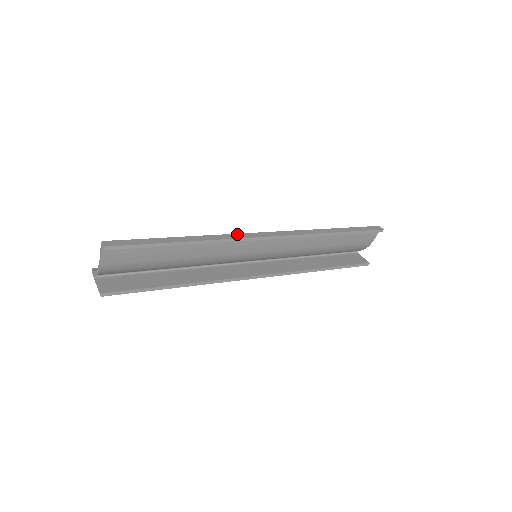
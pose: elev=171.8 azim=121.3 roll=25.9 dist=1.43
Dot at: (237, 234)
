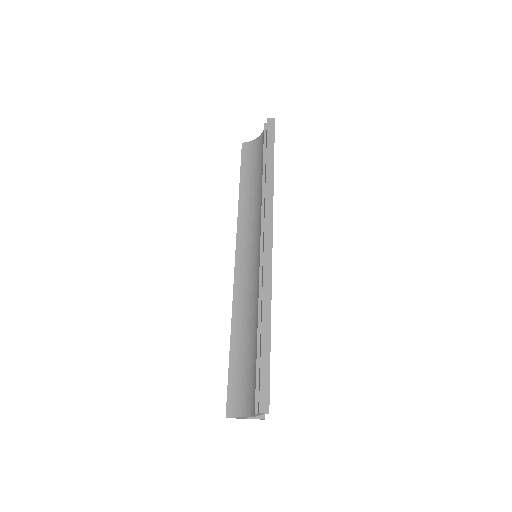
Dot at: (264, 274)
